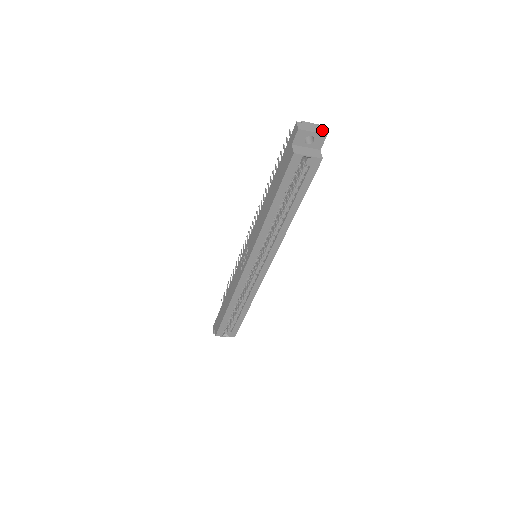
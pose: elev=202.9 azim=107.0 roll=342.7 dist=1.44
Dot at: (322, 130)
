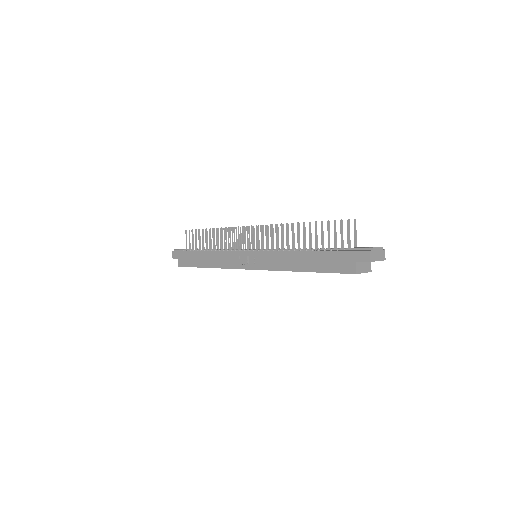
Dot at: (383, 255)
